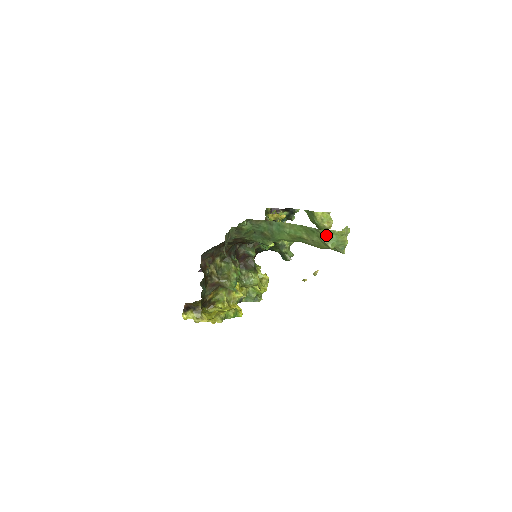
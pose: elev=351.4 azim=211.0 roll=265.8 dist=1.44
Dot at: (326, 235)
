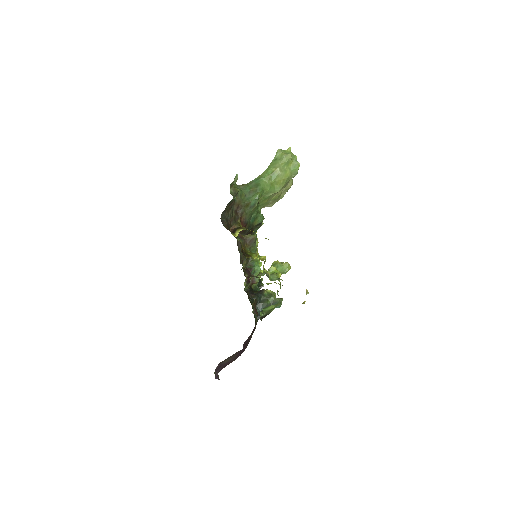
Dot at: (283, 153)
